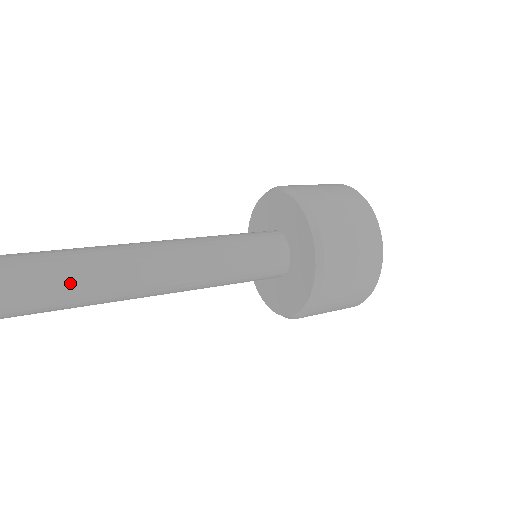
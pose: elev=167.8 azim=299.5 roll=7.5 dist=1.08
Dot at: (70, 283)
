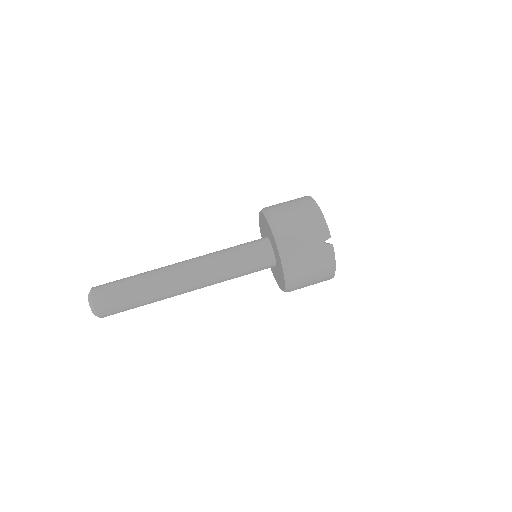
Dot at: (150, 303)
